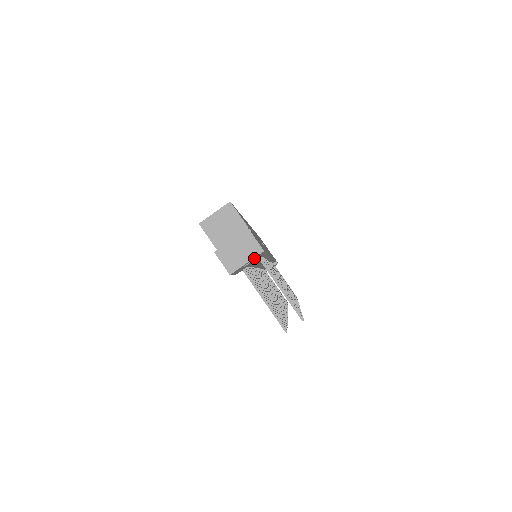
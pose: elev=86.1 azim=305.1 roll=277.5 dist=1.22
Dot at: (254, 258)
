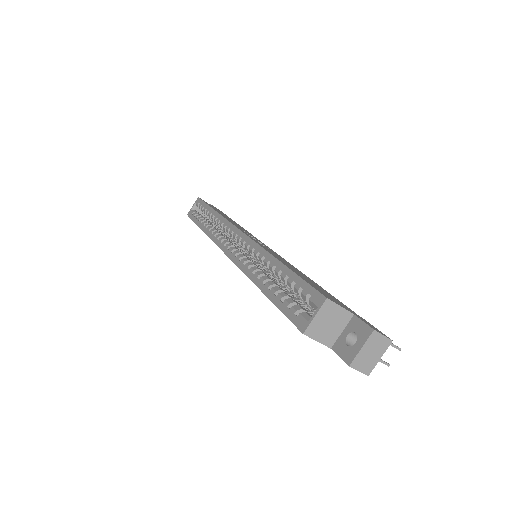
Dot at: (380, 348)
